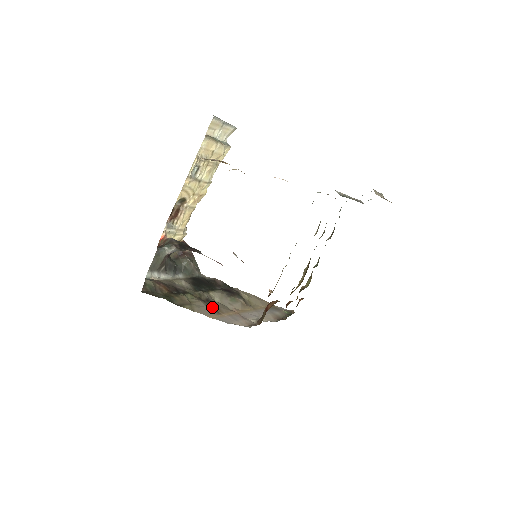
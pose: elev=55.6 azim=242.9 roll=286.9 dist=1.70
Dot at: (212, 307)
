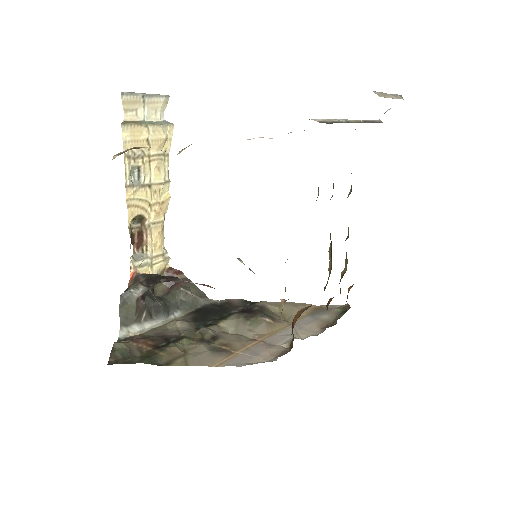
Dot at: (219, 347)
